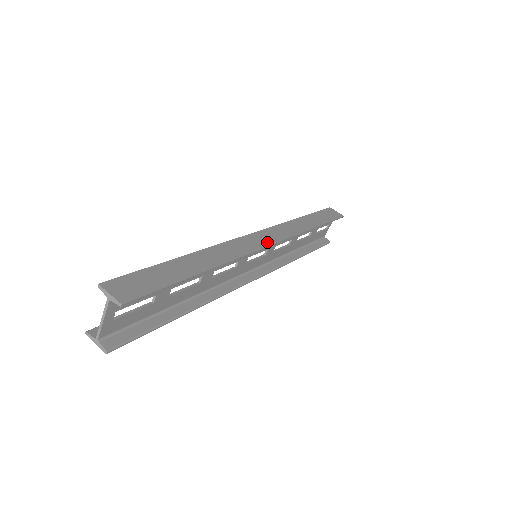
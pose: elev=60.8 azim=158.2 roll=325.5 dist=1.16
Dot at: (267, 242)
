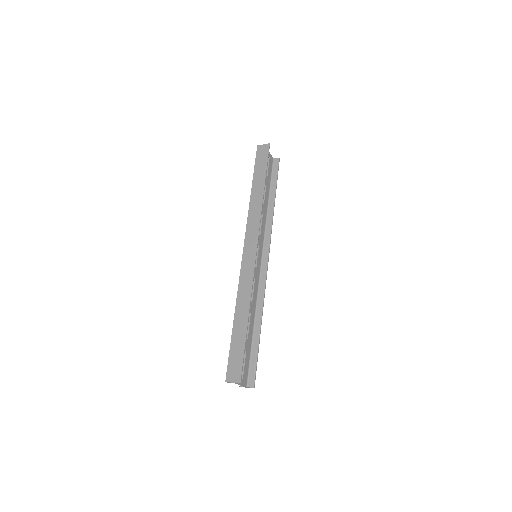
Dot at: (253, 252)
